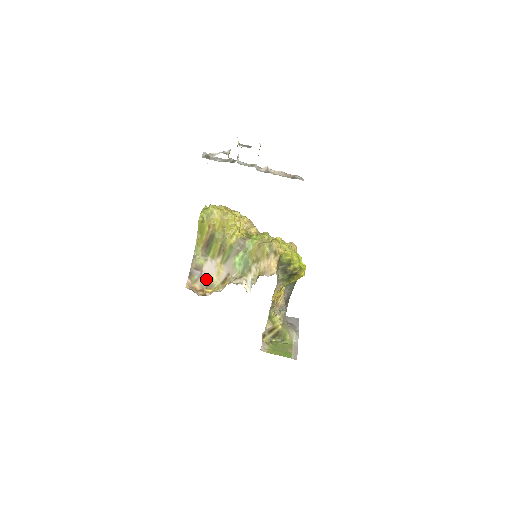
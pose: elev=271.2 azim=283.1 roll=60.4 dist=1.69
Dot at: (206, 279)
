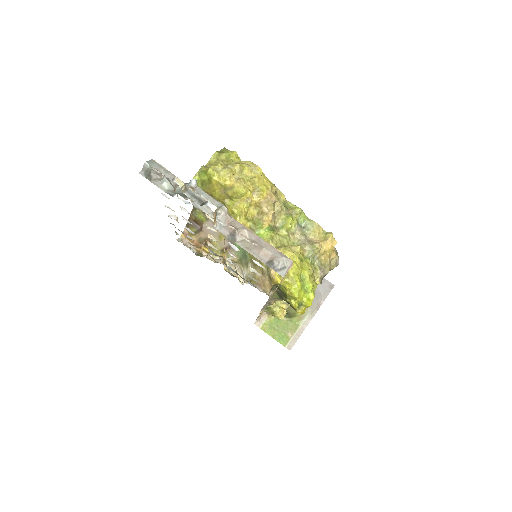
Dot at: (206, 236)
